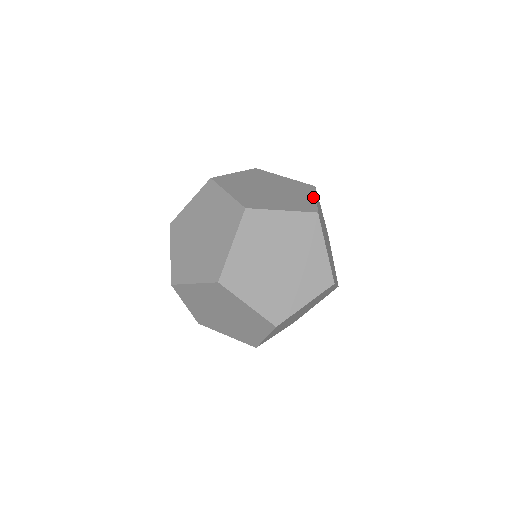
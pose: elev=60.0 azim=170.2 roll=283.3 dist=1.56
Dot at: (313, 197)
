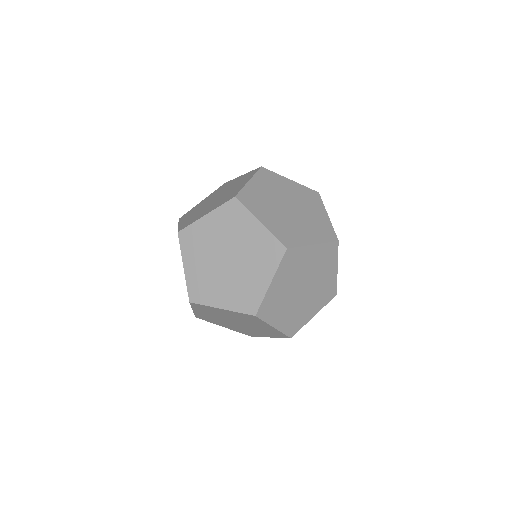
Dot at: (247, 181)
